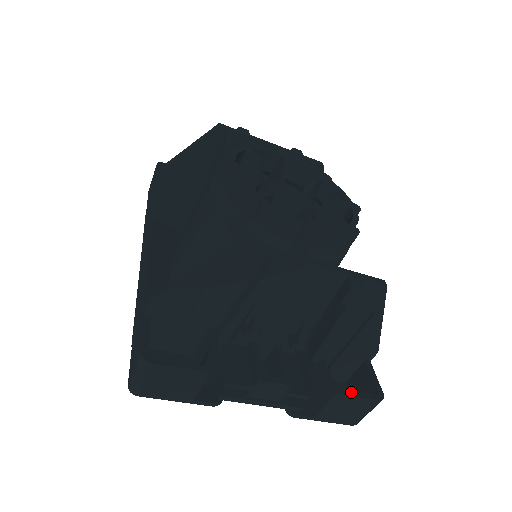
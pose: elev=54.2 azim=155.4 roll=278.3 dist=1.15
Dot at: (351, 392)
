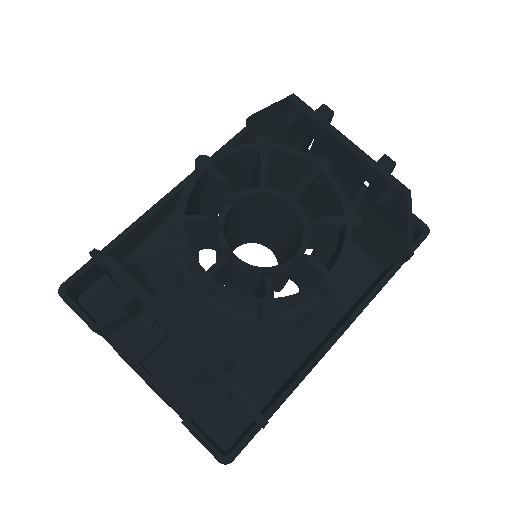
Dot at: (198, 433)
